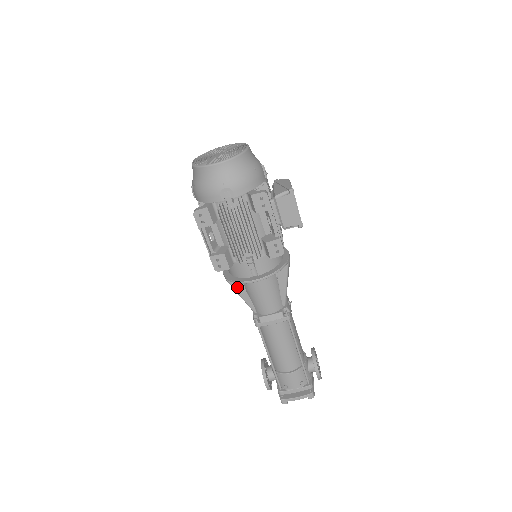
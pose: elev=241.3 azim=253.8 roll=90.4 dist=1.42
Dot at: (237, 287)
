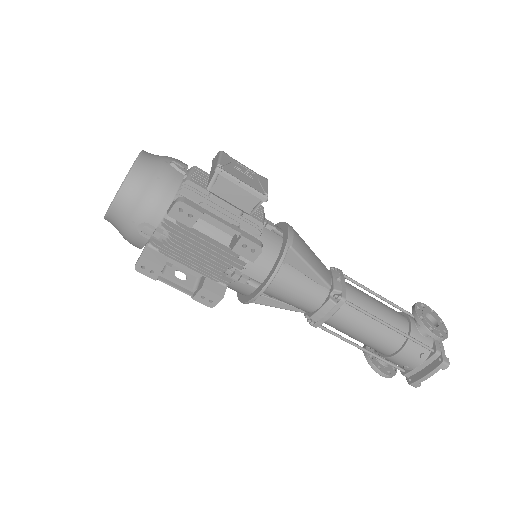
Dot at: (260, 301)
